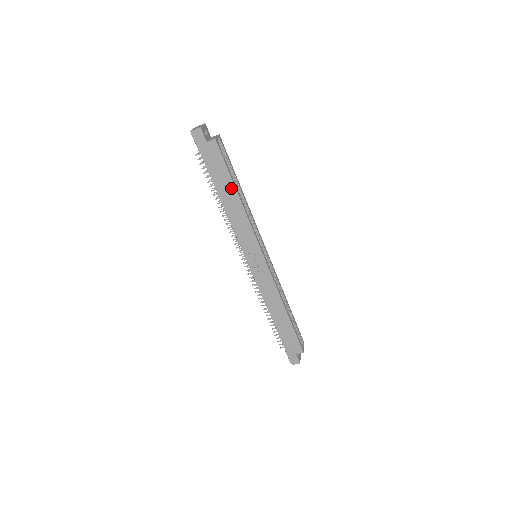
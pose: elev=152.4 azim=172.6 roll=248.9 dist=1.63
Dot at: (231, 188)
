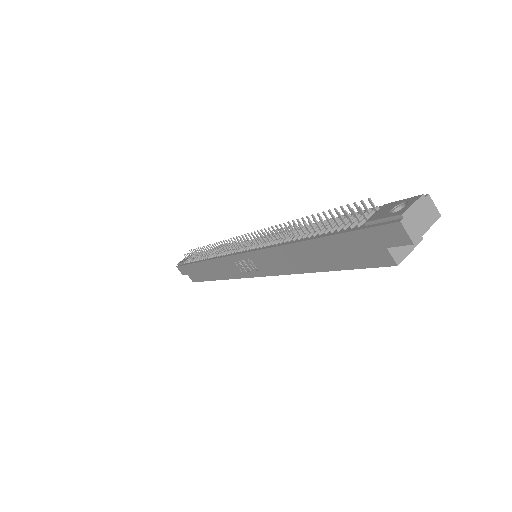
Dot at: (322, 264)
